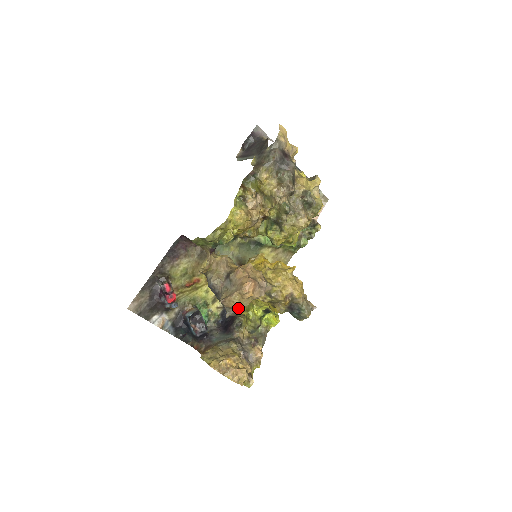
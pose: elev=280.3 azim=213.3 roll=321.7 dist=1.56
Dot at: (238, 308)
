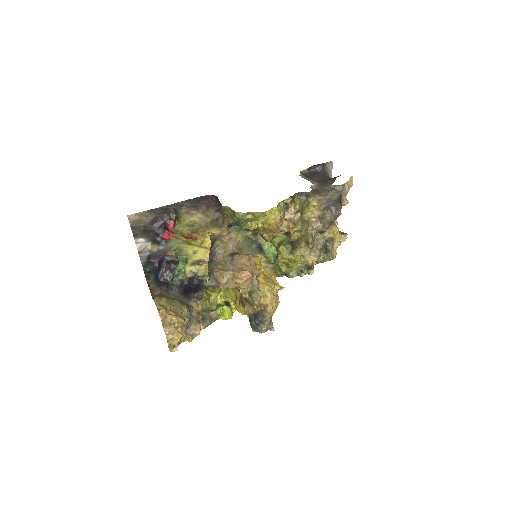
Dot at: (222, 284)
